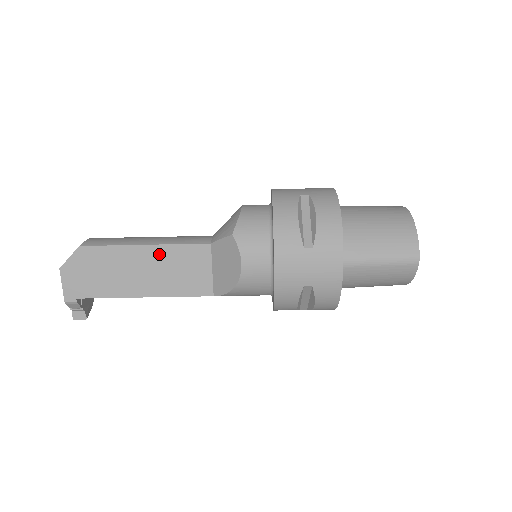
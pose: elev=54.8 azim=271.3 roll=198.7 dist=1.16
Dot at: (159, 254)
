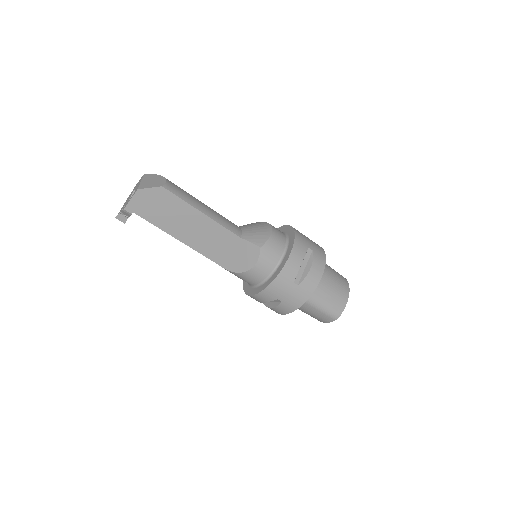
Dot at: (207, 223)
